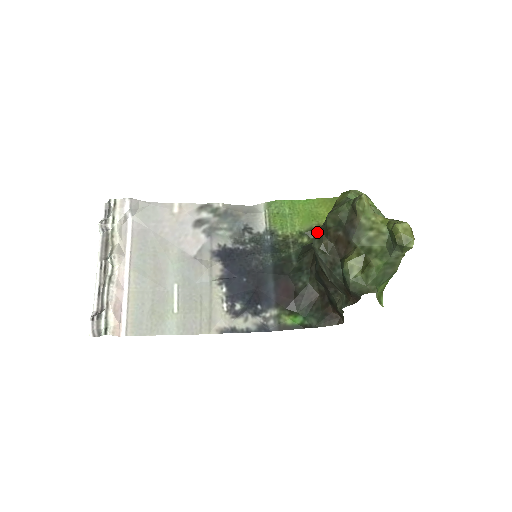
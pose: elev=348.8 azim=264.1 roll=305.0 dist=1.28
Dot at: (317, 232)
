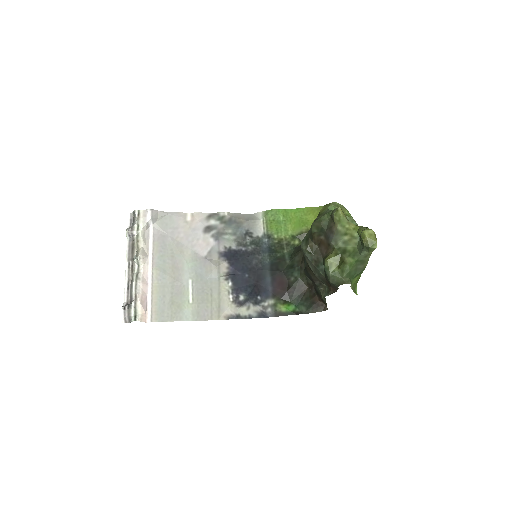
Dot at: (305, 236)
